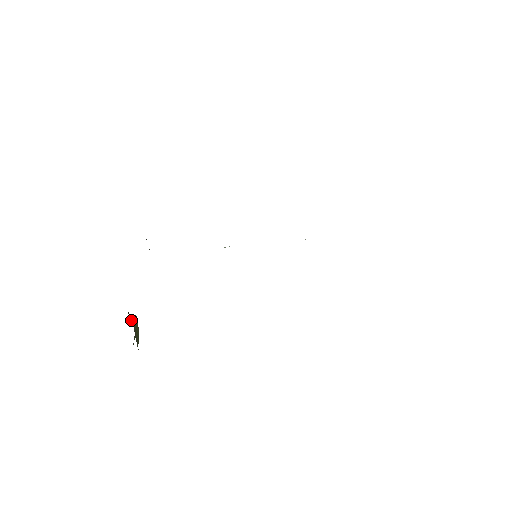
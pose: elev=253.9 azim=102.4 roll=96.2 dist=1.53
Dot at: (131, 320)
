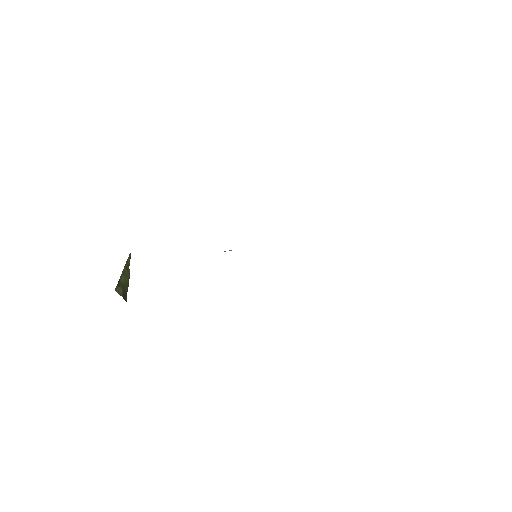
Dot at: (119, 289)
